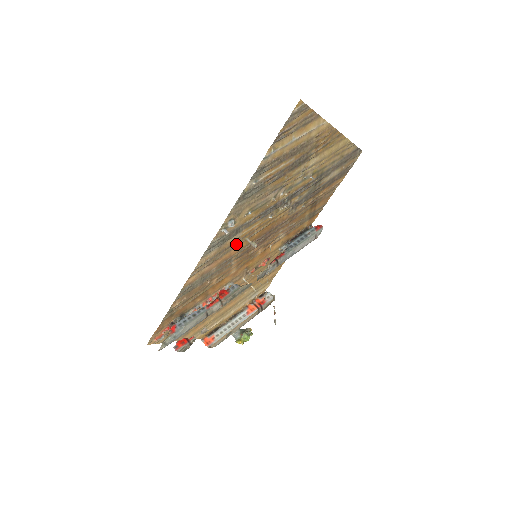
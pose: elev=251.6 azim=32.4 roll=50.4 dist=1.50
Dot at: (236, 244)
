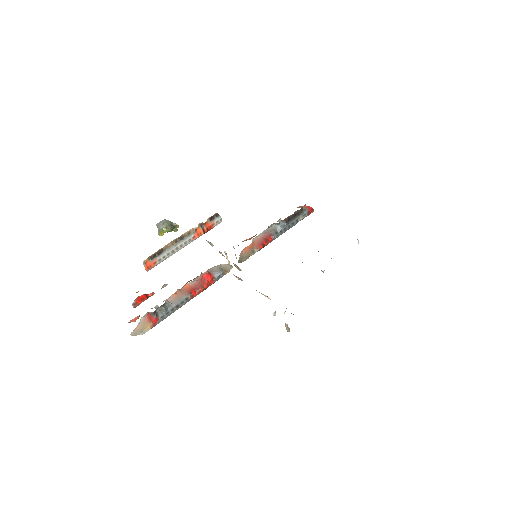
Dot at: occluded
